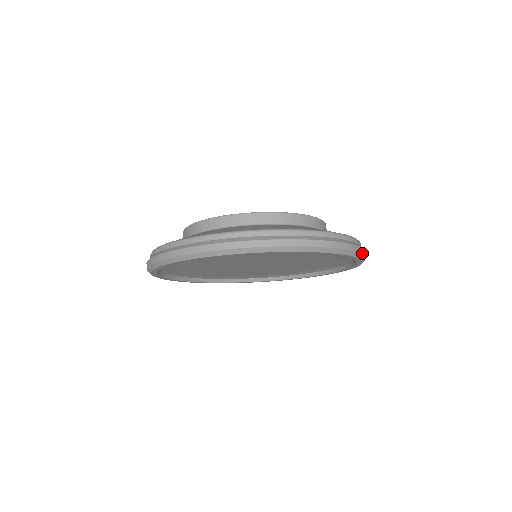
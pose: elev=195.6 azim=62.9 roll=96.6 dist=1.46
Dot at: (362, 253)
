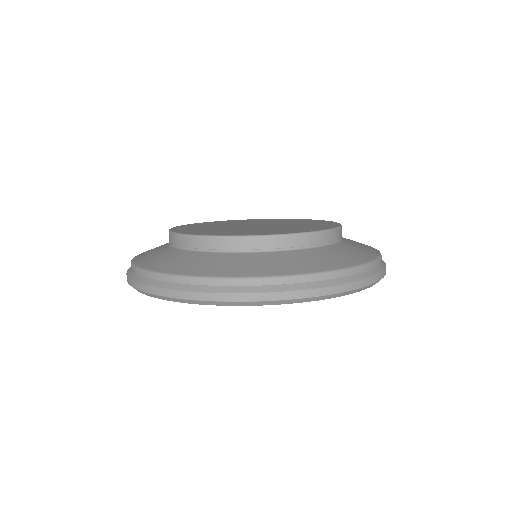
Dot at: occluded
